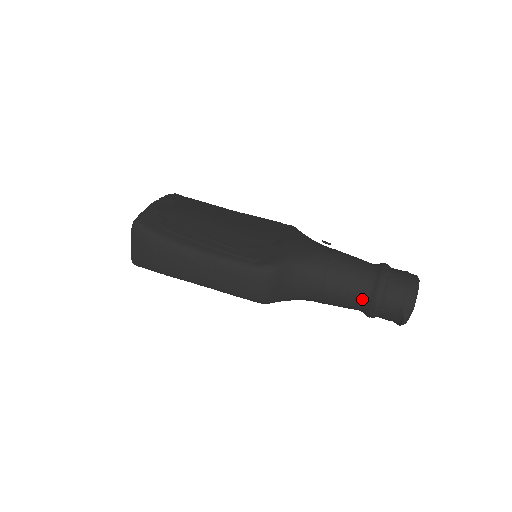
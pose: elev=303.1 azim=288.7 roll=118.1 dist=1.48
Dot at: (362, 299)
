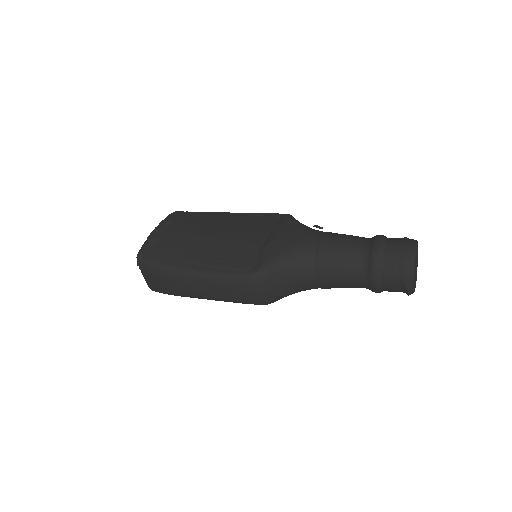
Dot at: (360, 279)
